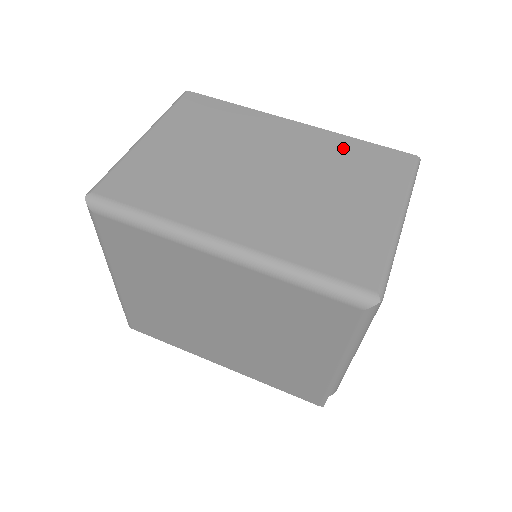
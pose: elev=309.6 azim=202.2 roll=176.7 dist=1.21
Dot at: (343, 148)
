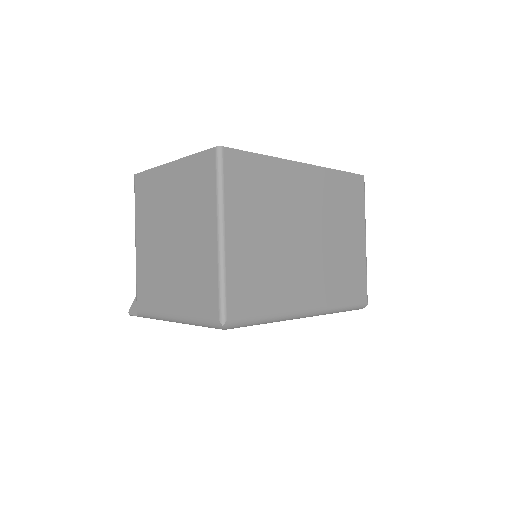
Dot at: (334, 185)
